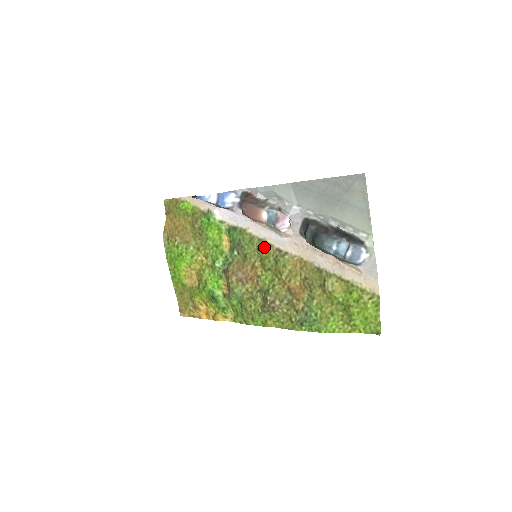
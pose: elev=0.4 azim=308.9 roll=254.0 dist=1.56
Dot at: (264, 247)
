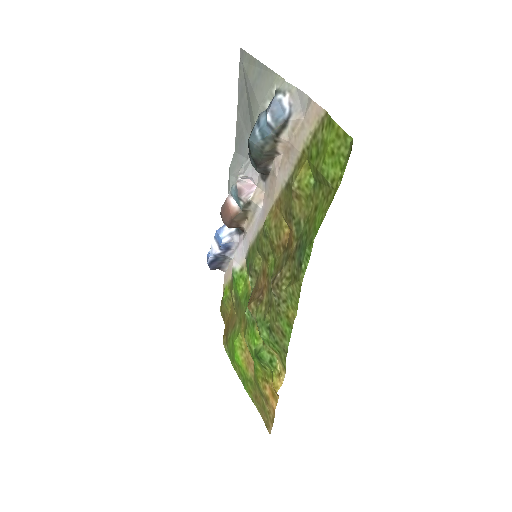
Dot at: (259, 240)
